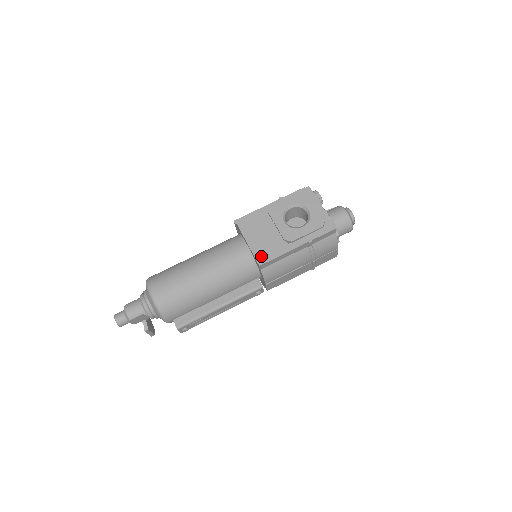
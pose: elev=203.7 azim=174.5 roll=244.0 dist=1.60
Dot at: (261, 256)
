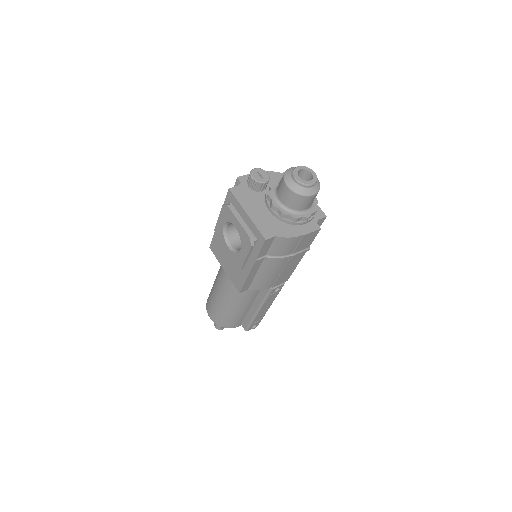
Dot at: (236, 283)
